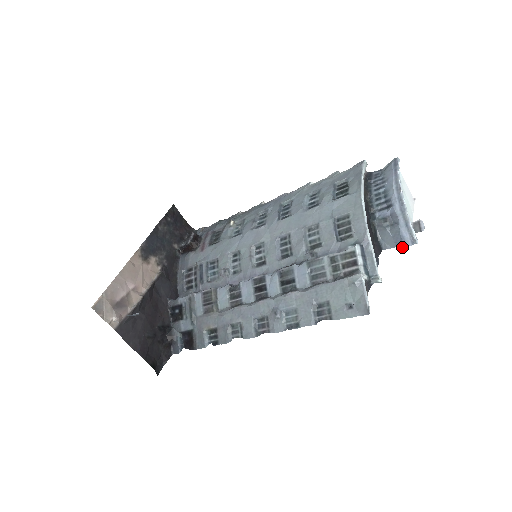
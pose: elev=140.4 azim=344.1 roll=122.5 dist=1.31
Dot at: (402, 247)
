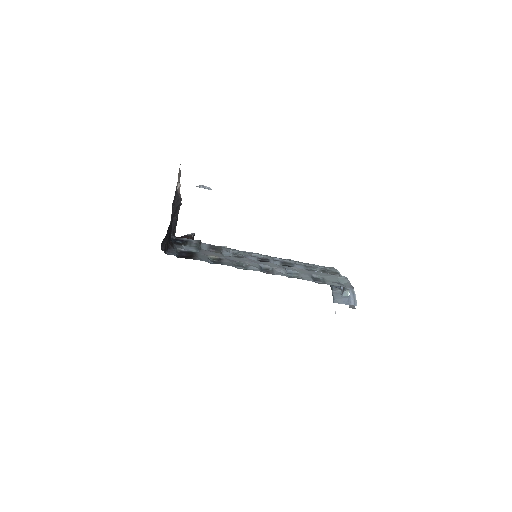
Dot at: (348, 304)
